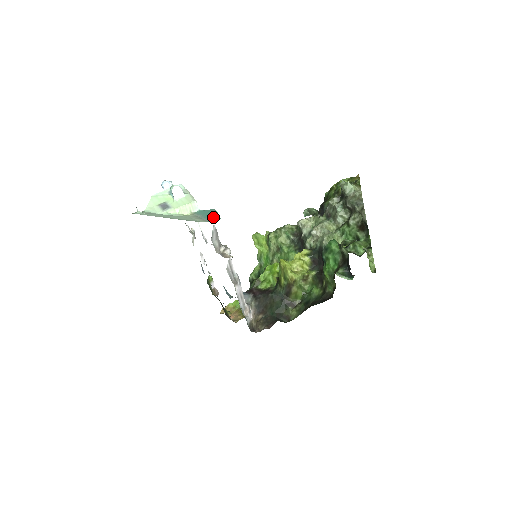
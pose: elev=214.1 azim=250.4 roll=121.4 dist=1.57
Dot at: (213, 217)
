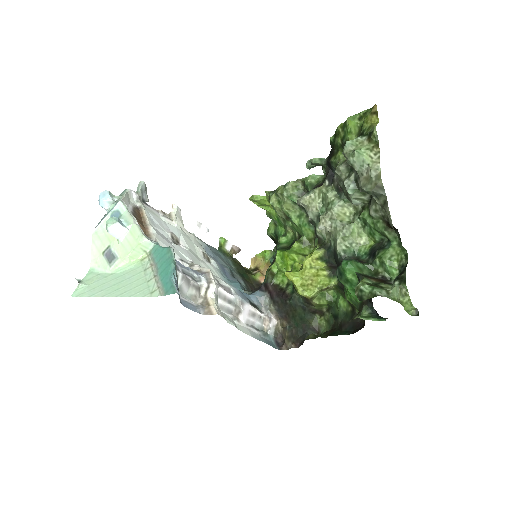
Dot at: (168, 283)
